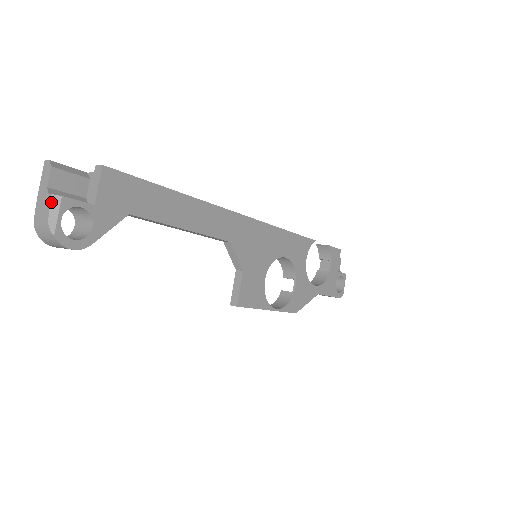
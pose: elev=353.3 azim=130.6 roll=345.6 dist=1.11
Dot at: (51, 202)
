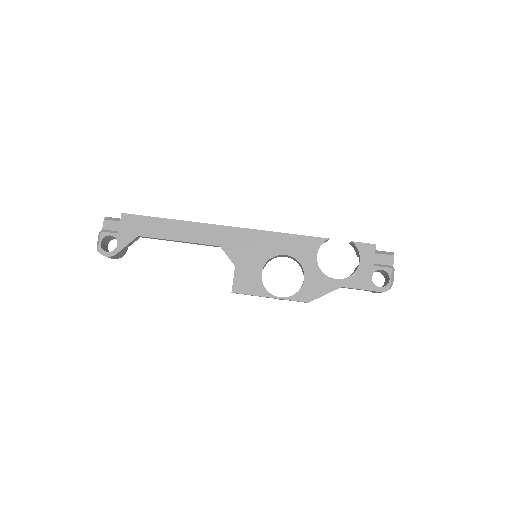
Dot at: (98, 235)
